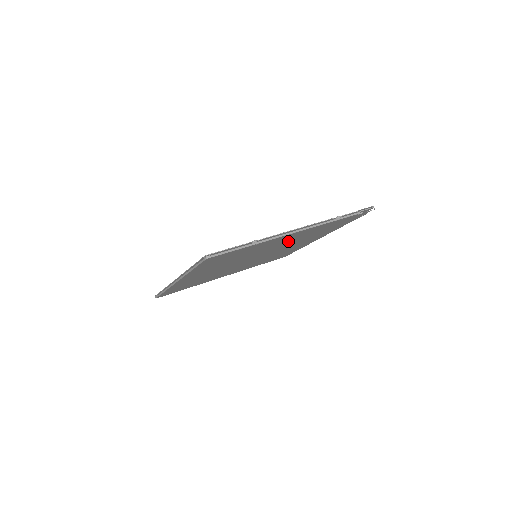
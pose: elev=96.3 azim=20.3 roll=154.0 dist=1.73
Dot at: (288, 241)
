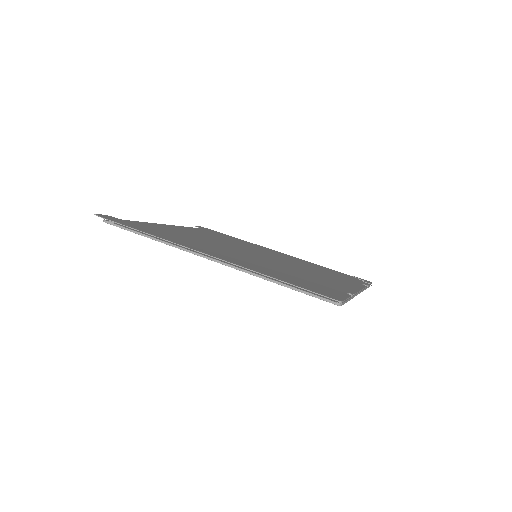
Dot at: occluded
